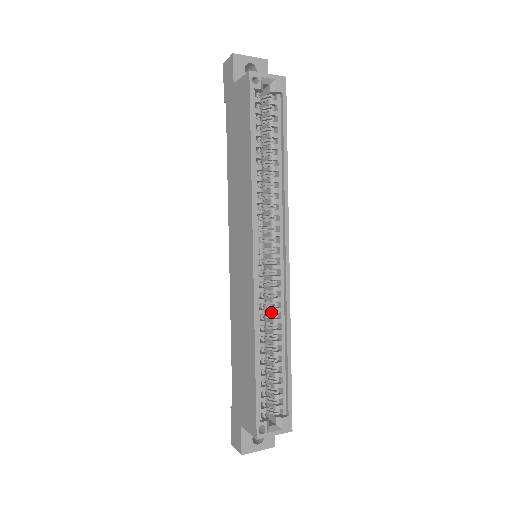
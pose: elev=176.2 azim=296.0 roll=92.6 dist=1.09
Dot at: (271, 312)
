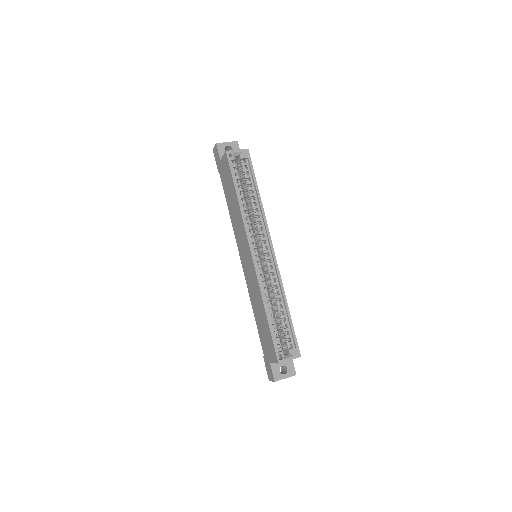
Dot at: occluded
